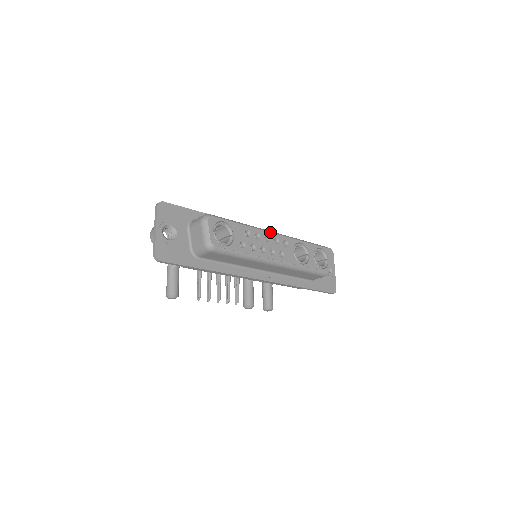
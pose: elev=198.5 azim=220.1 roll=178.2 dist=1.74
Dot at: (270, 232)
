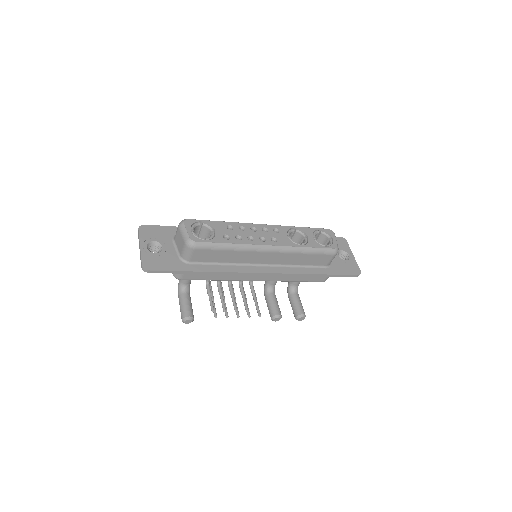
Dot at: (255, 224)
